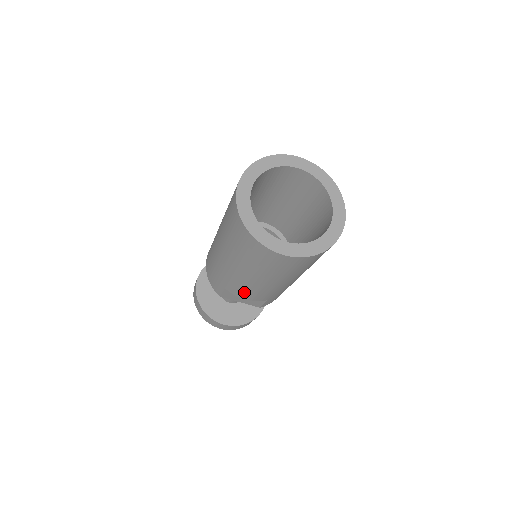
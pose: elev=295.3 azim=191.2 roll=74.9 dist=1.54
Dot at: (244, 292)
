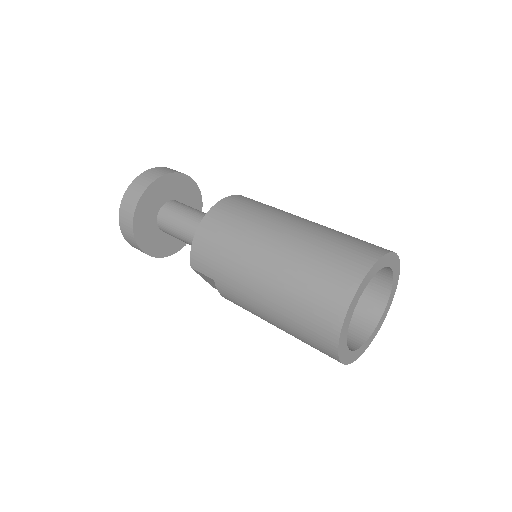
Dot at: (235, 302)
